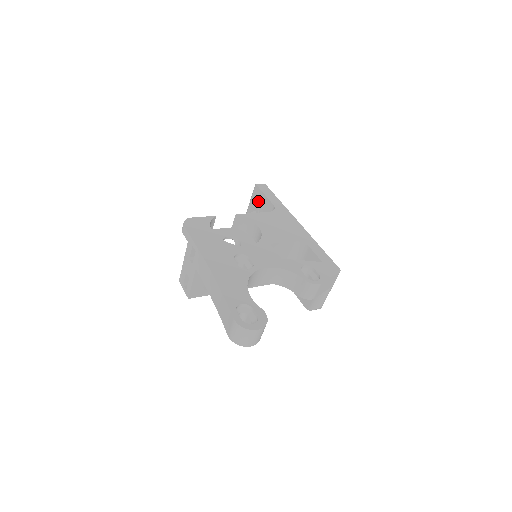
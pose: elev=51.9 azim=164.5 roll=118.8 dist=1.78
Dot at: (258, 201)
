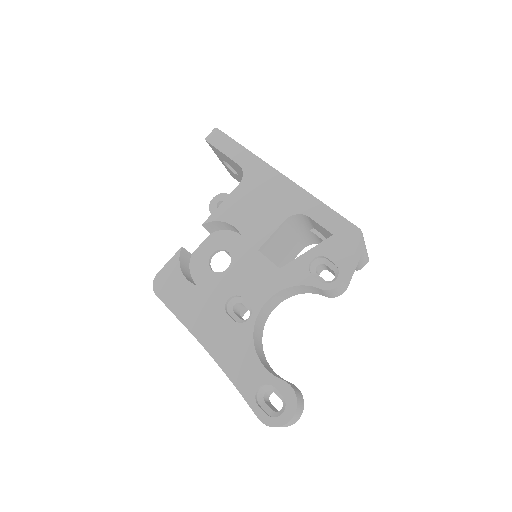
Dot at: (223, 158)
